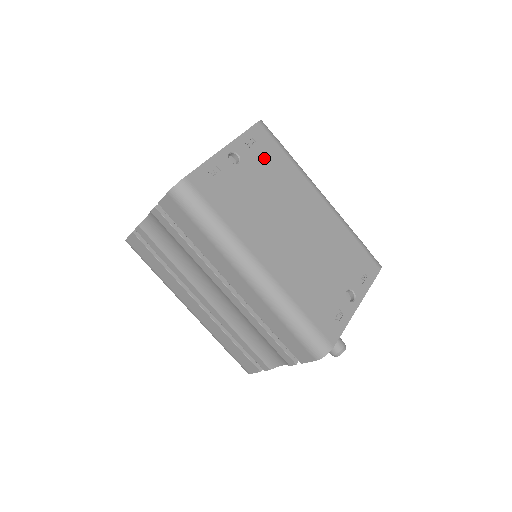
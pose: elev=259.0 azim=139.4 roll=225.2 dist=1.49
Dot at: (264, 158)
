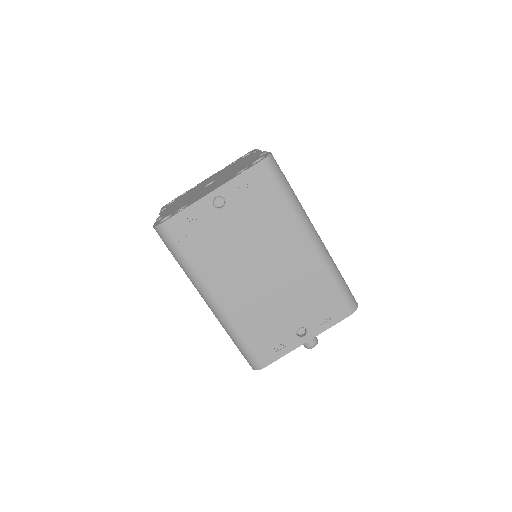
Dot at: (253, 202)
